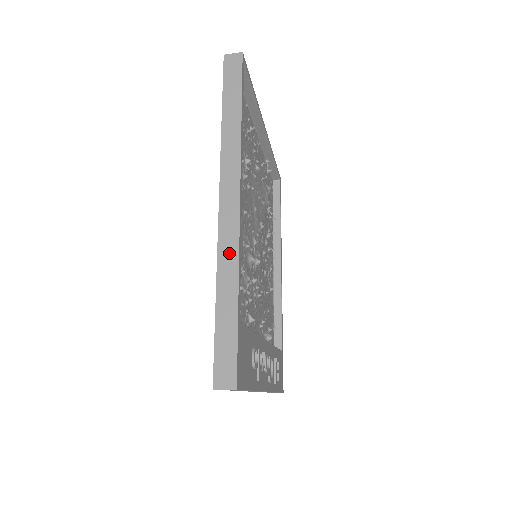
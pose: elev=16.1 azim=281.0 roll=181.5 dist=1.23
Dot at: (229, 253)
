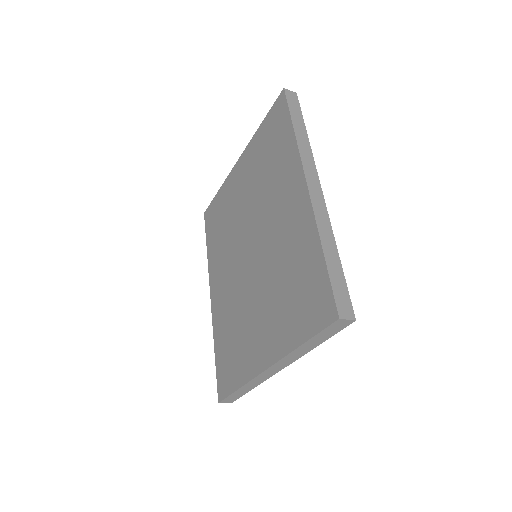
Dot at: (324, 221)
